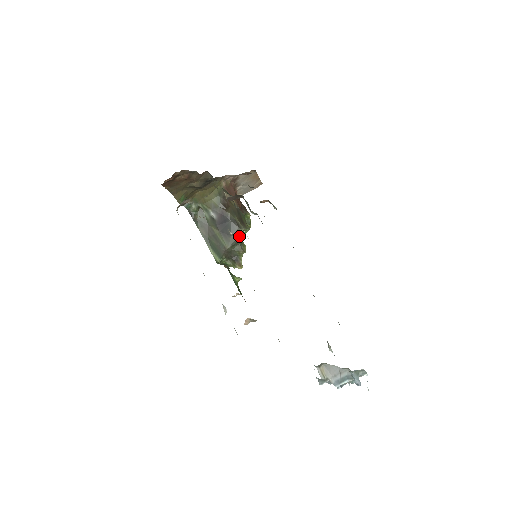
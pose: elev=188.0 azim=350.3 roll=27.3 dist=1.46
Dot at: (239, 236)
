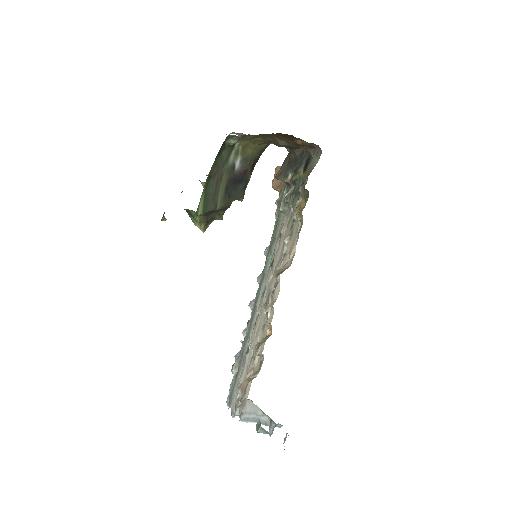
Dot at: occluded
